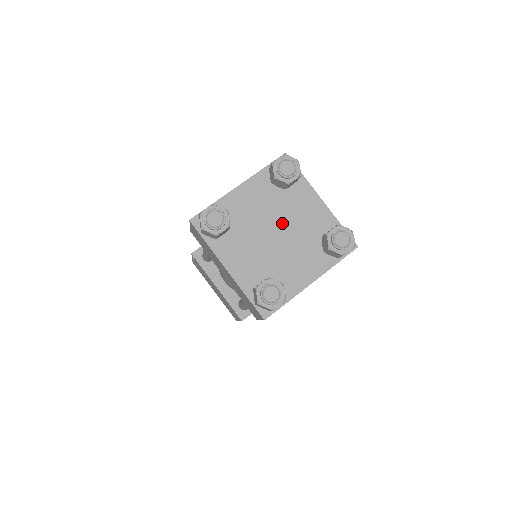
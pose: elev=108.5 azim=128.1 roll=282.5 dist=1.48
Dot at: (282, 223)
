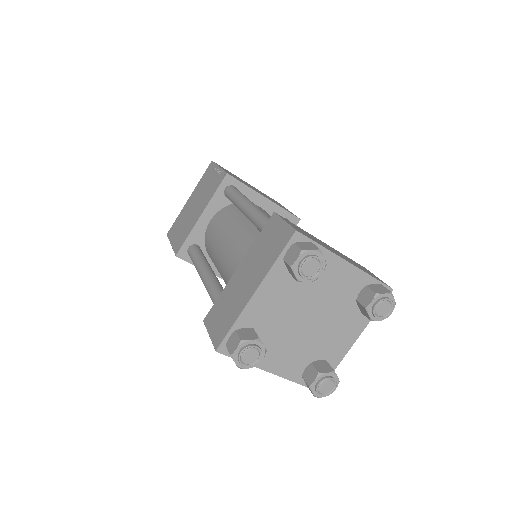
Dot at: (312, 306)
